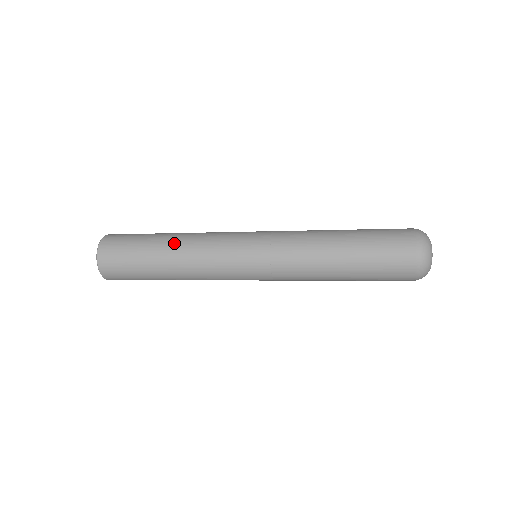
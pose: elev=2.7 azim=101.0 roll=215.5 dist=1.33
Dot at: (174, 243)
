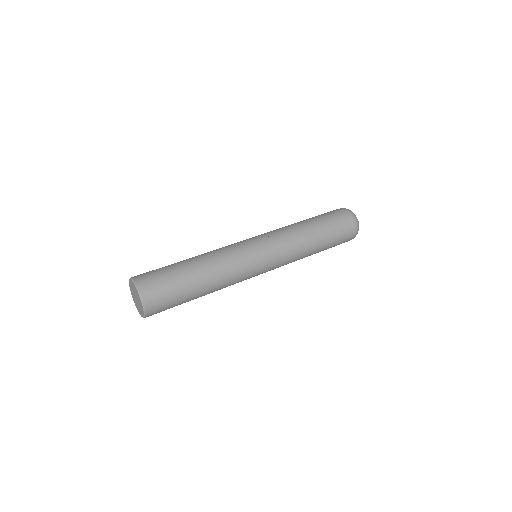
Dot at: (208, 274)
